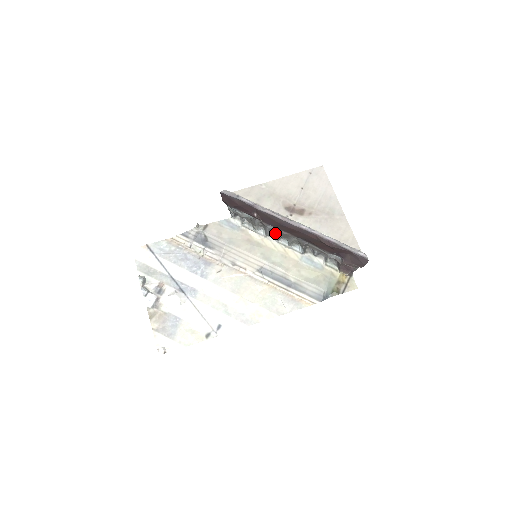
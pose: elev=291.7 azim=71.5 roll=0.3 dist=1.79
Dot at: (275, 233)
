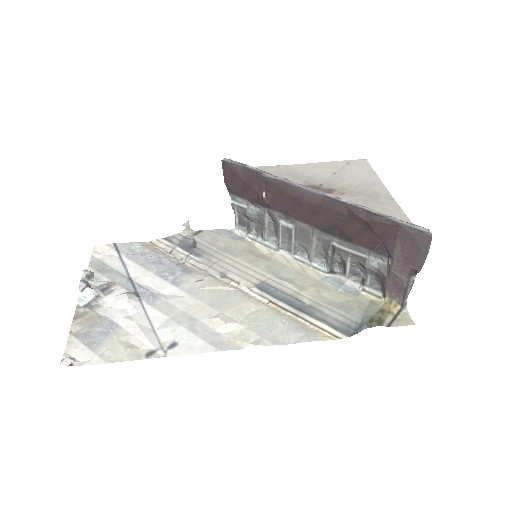
Dot at: (290, 236)
